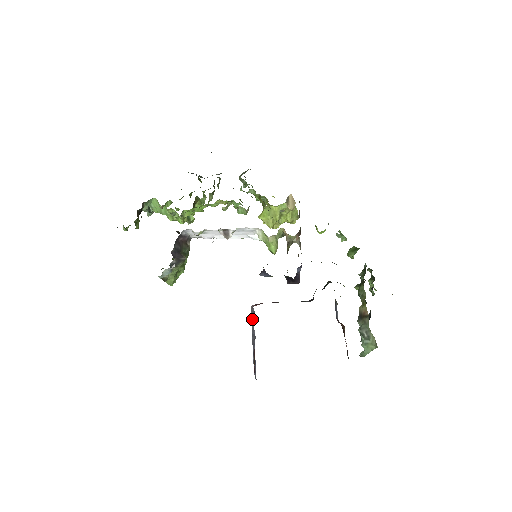
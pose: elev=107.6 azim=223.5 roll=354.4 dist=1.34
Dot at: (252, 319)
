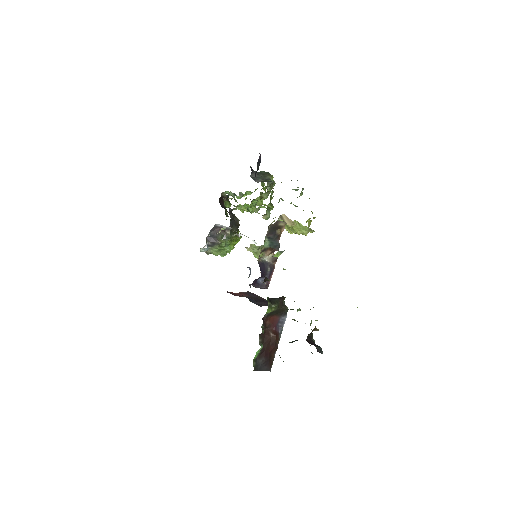
Dot at: occluded
